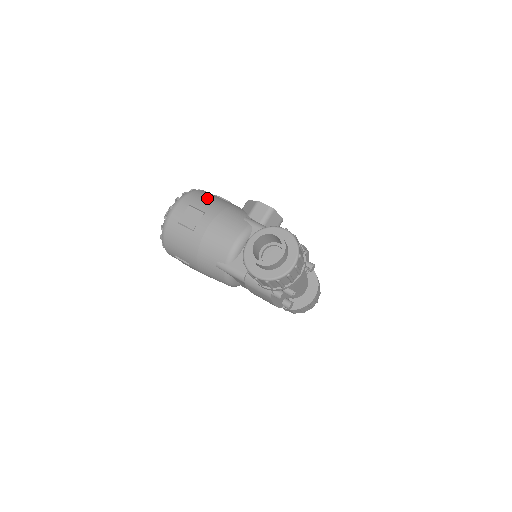
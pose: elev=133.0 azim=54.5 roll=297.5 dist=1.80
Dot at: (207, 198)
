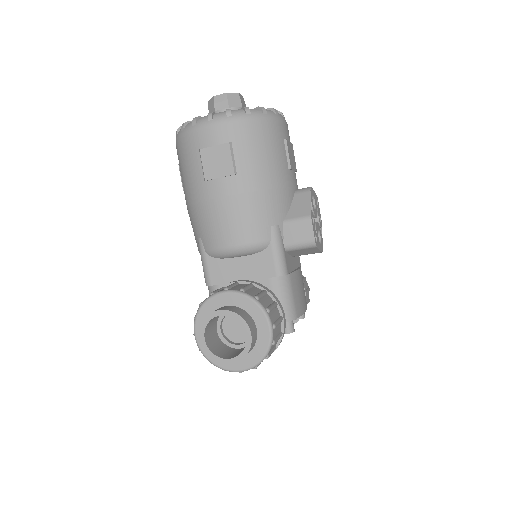
Dot at: (263, 149)
